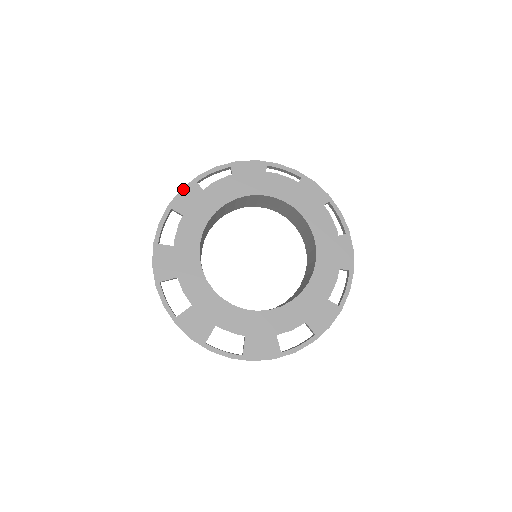
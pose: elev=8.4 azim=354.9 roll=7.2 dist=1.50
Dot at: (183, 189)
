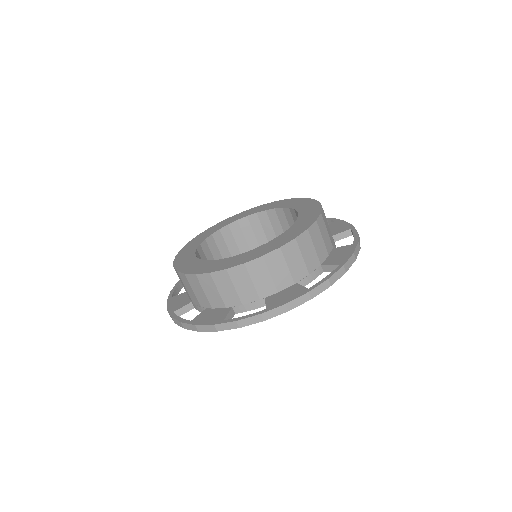
Dot at: occluded
